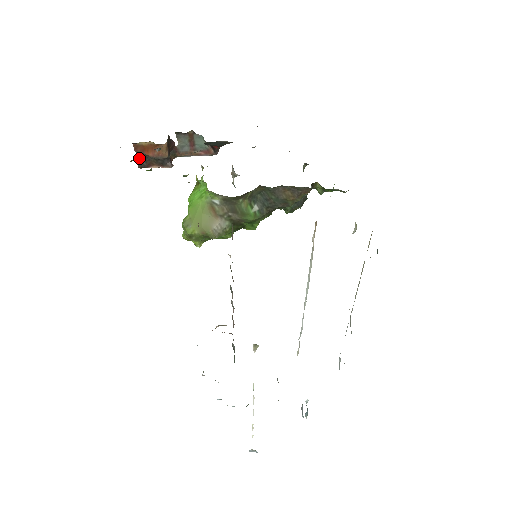
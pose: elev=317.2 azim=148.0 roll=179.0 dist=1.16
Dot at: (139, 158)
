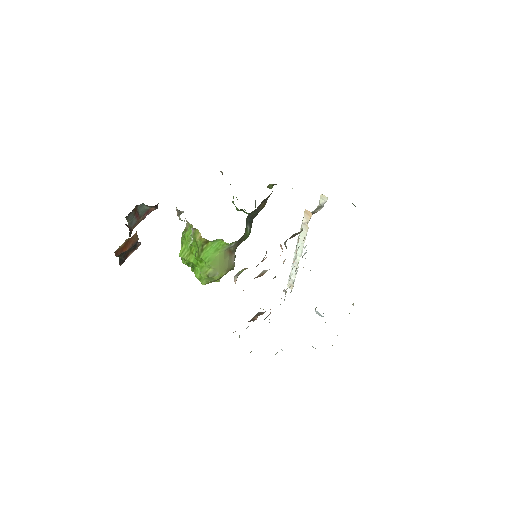
Dot at: occluded
